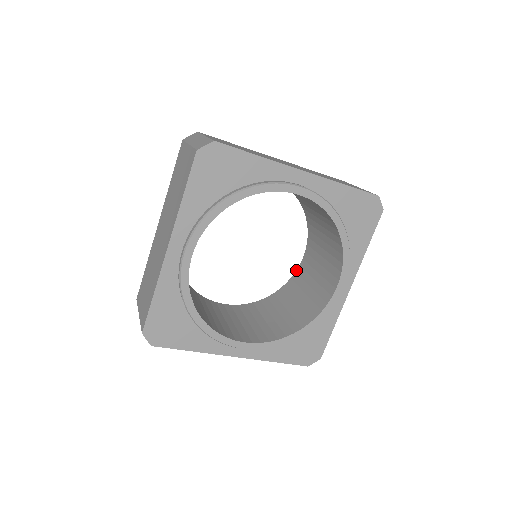
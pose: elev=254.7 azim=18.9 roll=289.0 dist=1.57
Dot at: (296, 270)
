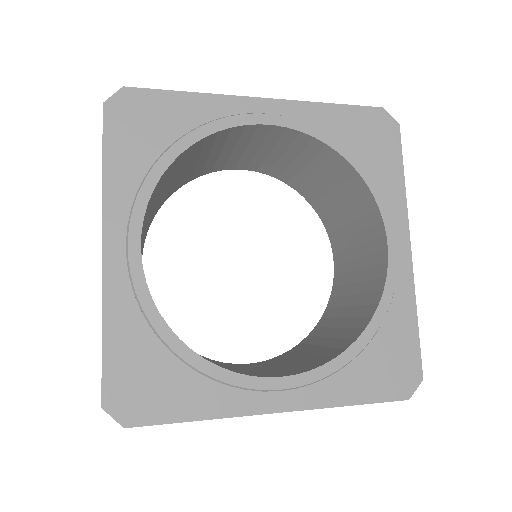
Dot at: occluded
